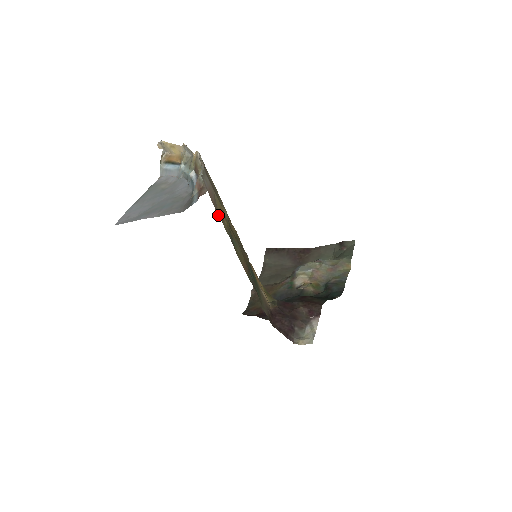
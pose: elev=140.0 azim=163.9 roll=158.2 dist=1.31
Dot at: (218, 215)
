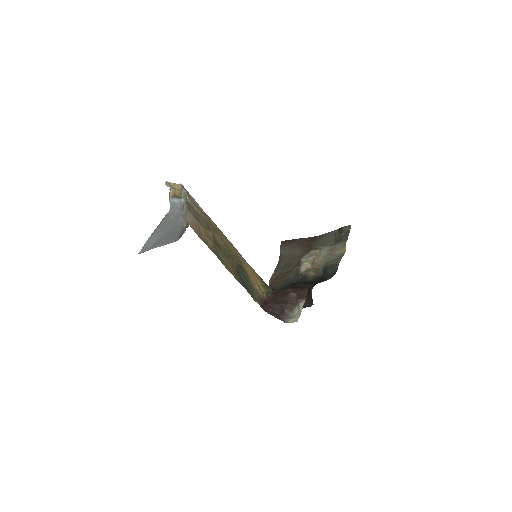
Dot at: (202, 239)
